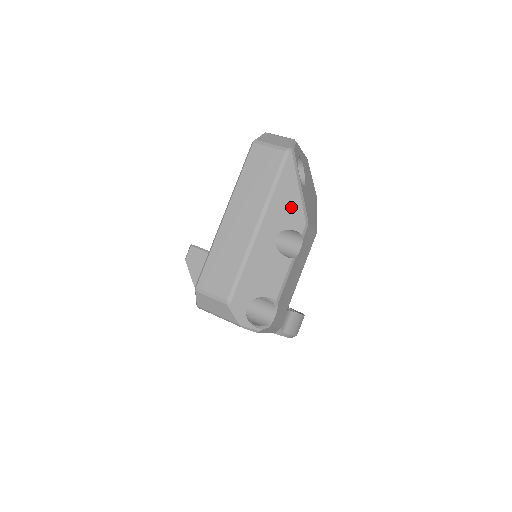
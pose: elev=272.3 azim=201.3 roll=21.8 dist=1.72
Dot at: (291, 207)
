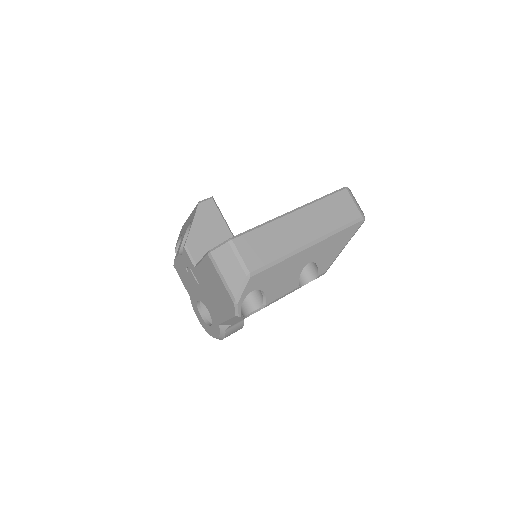
Dot at: (331, 253)
